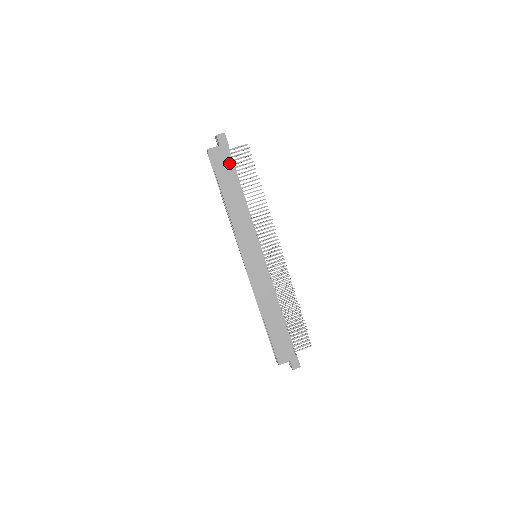
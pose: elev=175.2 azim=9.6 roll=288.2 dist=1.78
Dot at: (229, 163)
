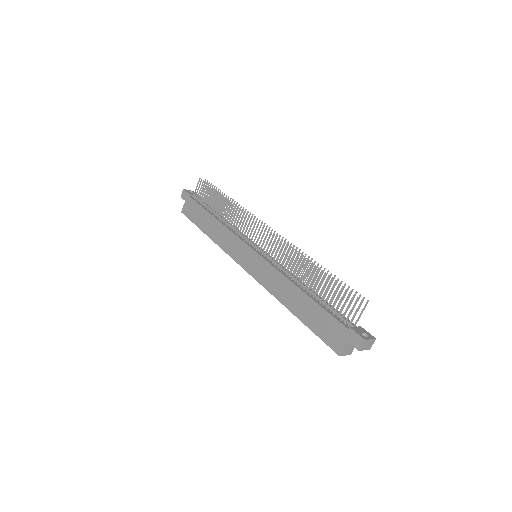
Dot at: (195, 205)
